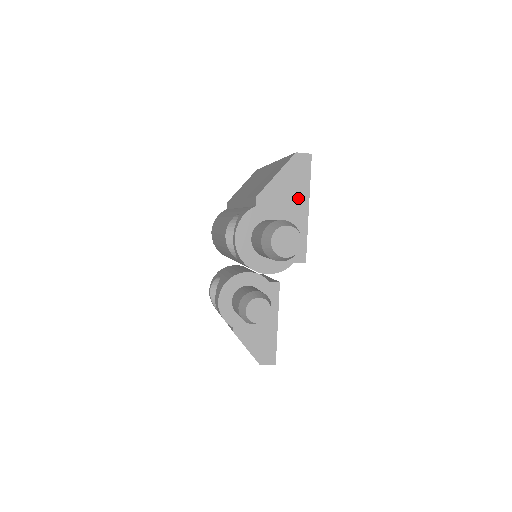
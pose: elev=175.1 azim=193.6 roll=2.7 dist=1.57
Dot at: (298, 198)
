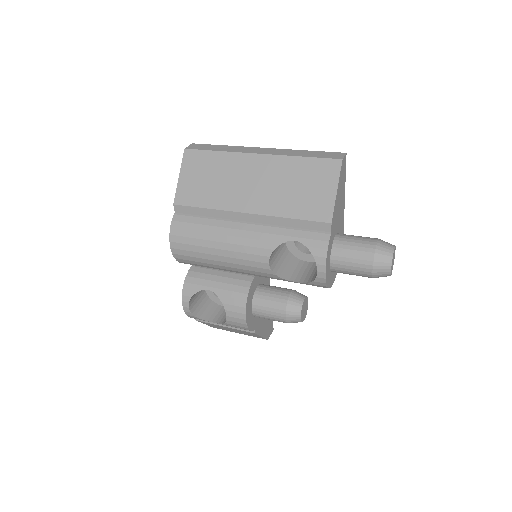
Dot at: (342, 202)
